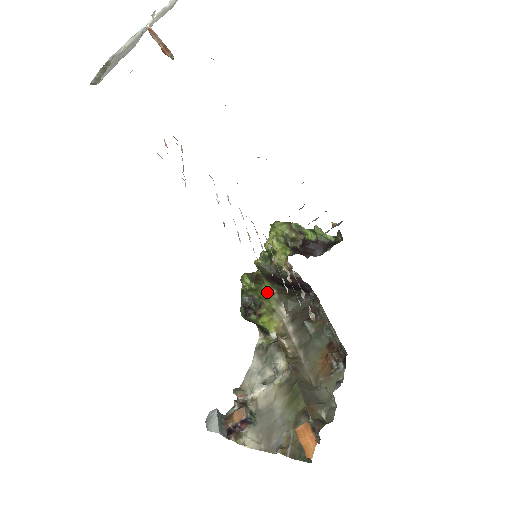
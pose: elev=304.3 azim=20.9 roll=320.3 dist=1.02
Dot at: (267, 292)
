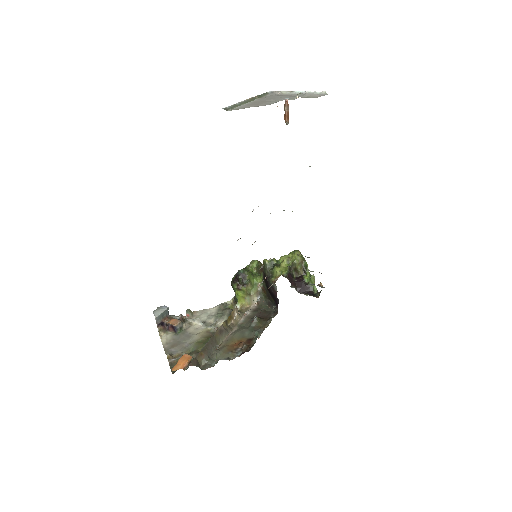
Dot at: (257, 282)
